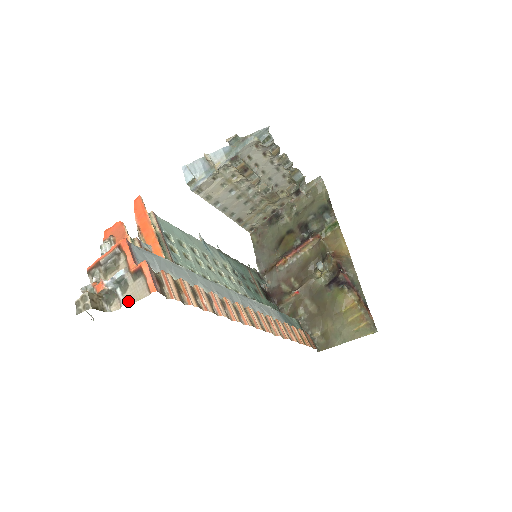
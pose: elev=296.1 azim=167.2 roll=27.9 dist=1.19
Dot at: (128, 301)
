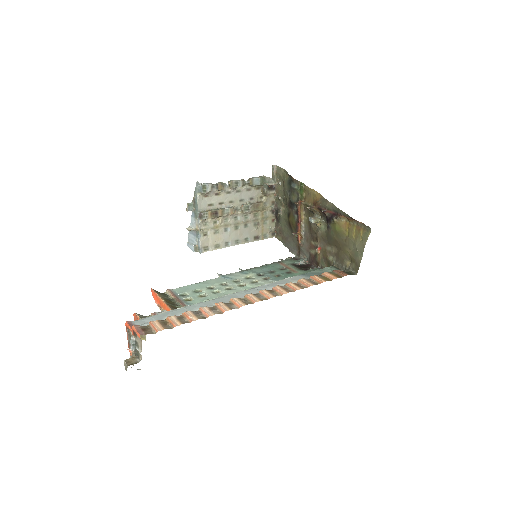
Dot at: (141, 350)
